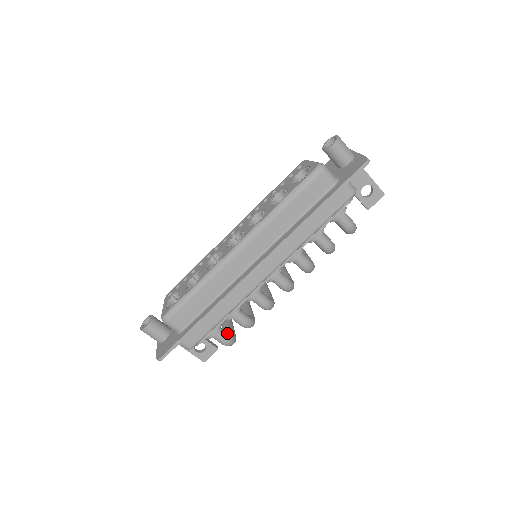
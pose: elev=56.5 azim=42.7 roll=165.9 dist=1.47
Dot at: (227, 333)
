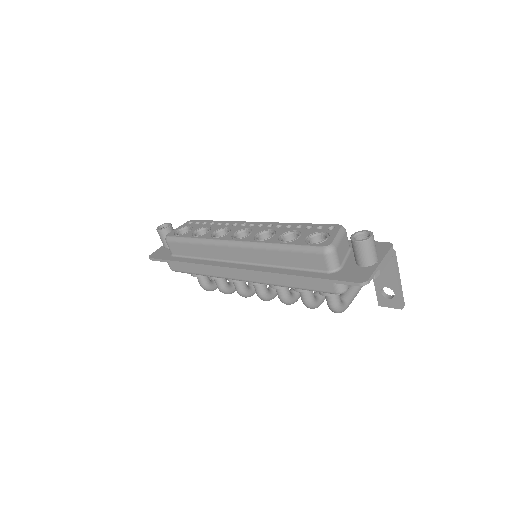
Dot at: (208, 282)
